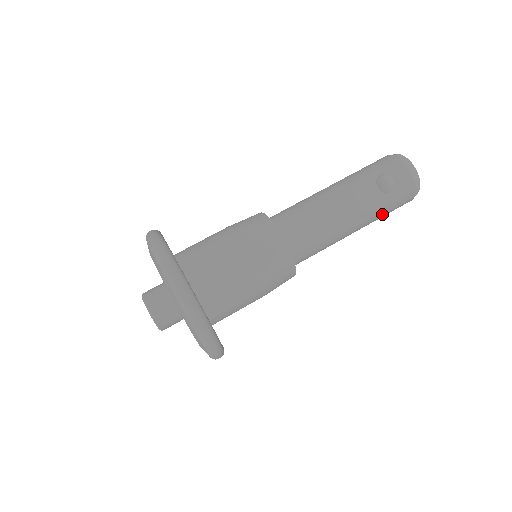
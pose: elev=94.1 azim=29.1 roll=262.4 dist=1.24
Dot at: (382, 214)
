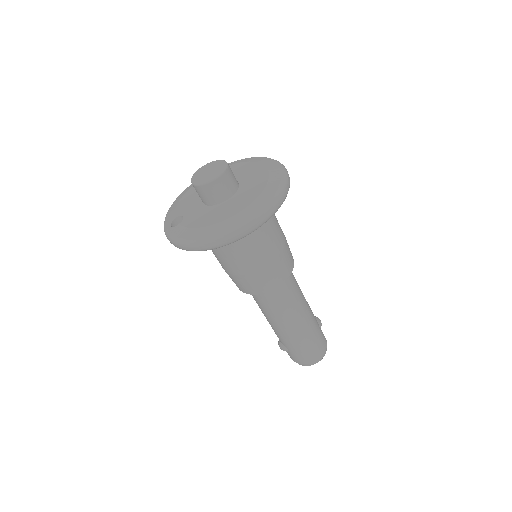
Dot at: (313, 335)
